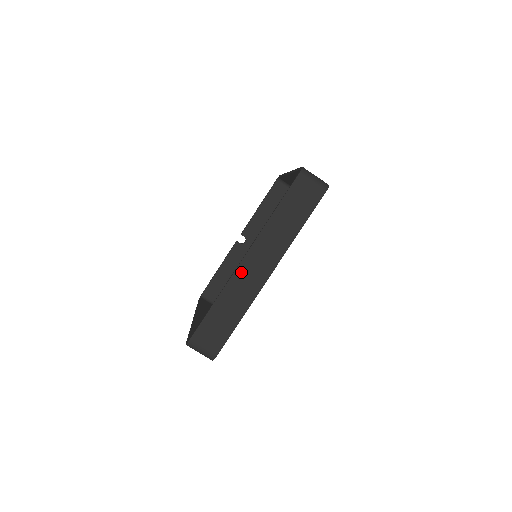
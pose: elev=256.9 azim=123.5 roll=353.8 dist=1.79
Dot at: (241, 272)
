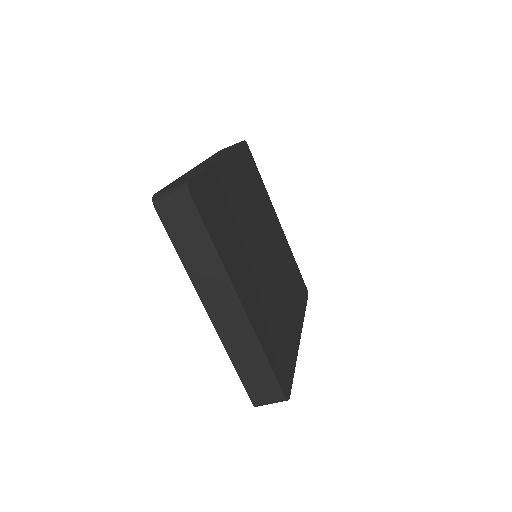
Dot at: (219, 324)
